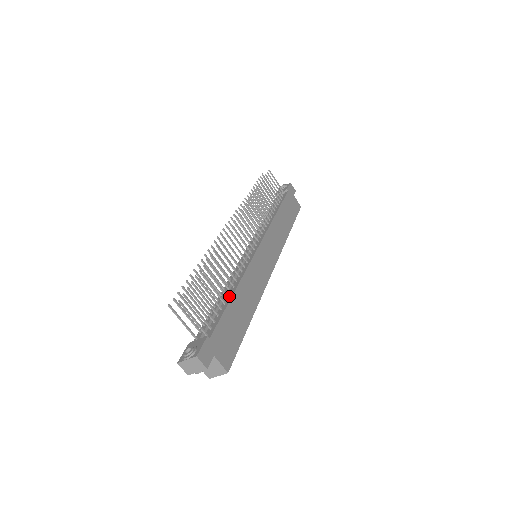
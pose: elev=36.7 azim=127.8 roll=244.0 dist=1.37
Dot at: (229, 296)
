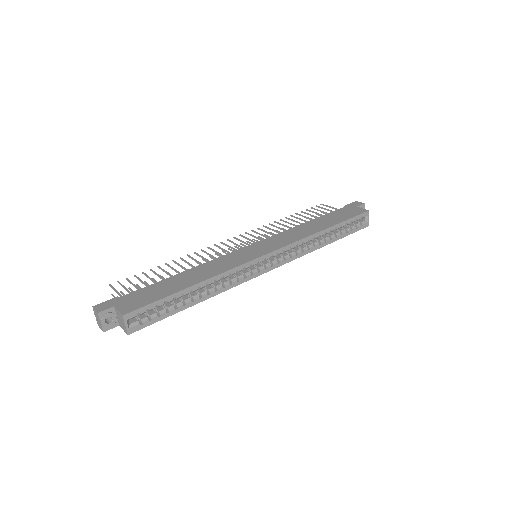
Dot at: occluded
